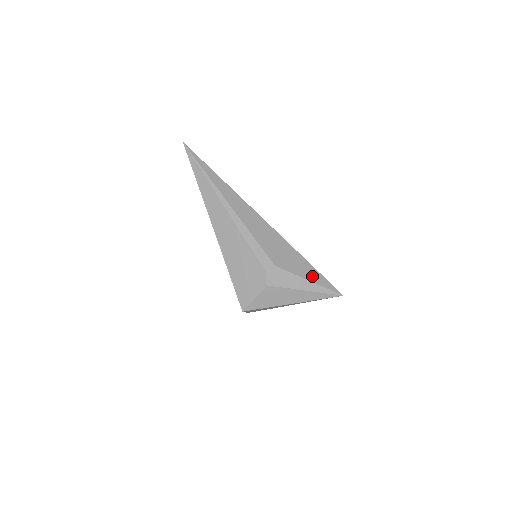
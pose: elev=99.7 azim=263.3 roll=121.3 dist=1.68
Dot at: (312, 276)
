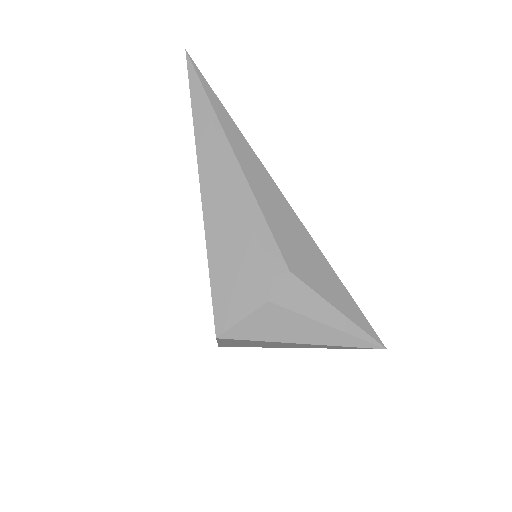
Dot at: (344, 305)
